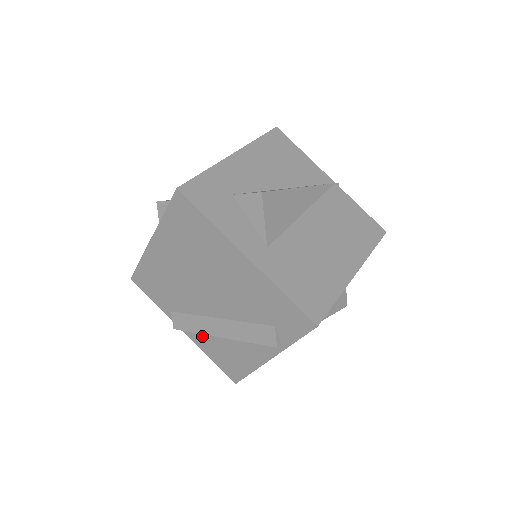
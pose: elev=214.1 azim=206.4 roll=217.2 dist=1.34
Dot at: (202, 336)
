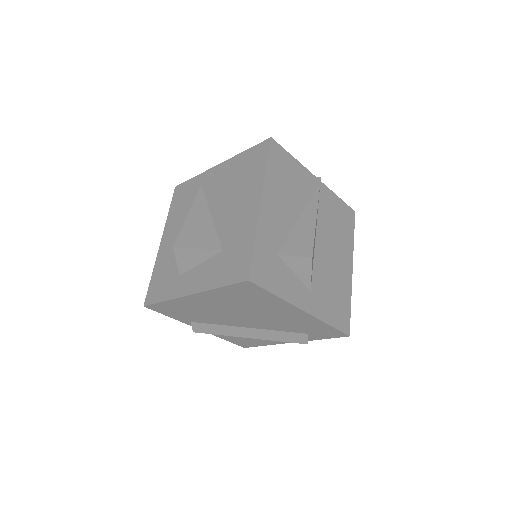
Dot at: occluded
